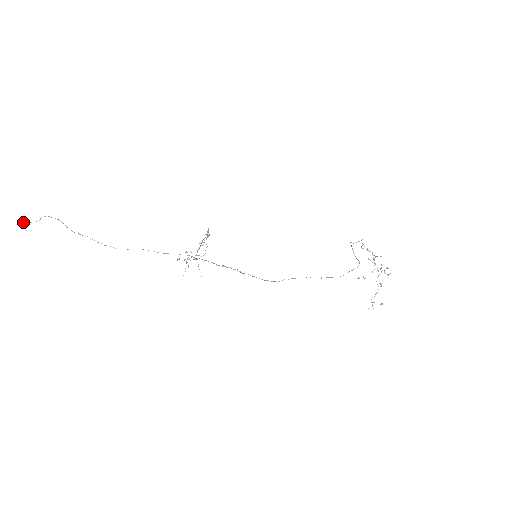
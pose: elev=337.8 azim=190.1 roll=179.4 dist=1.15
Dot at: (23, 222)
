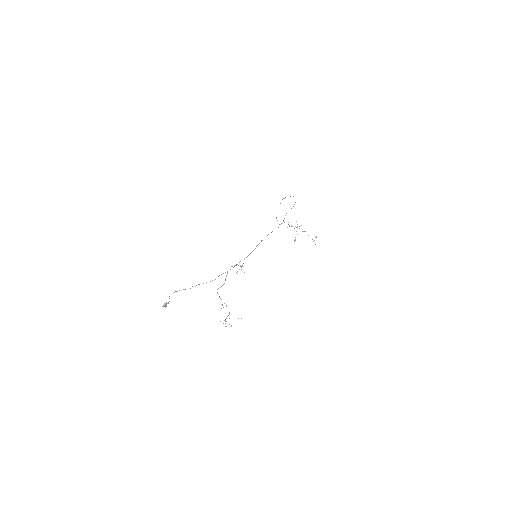
Dot at: (166, 303)
